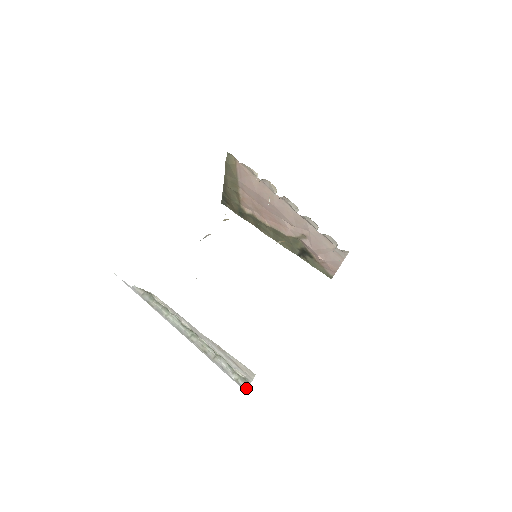
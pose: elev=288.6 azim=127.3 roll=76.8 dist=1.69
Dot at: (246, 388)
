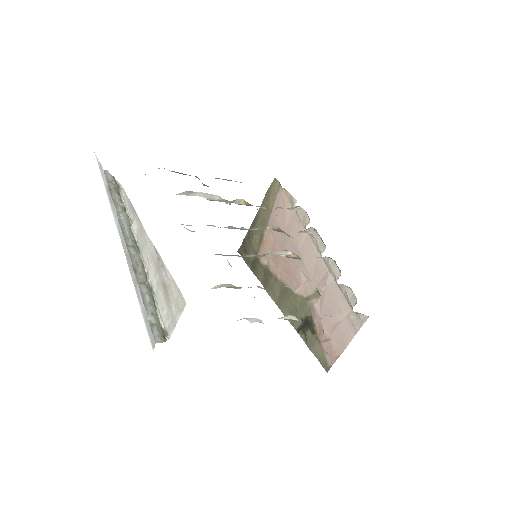
Dot at: (157, 341)
